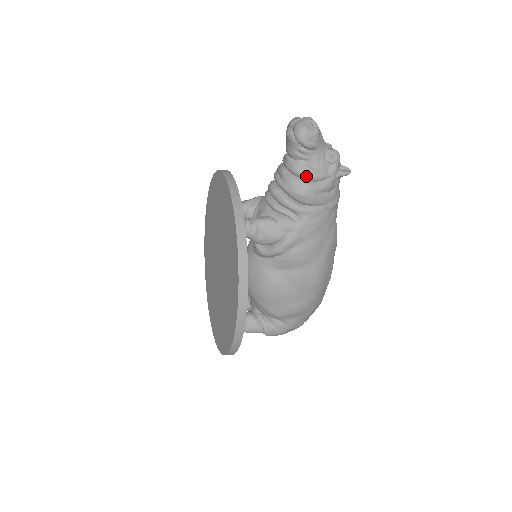
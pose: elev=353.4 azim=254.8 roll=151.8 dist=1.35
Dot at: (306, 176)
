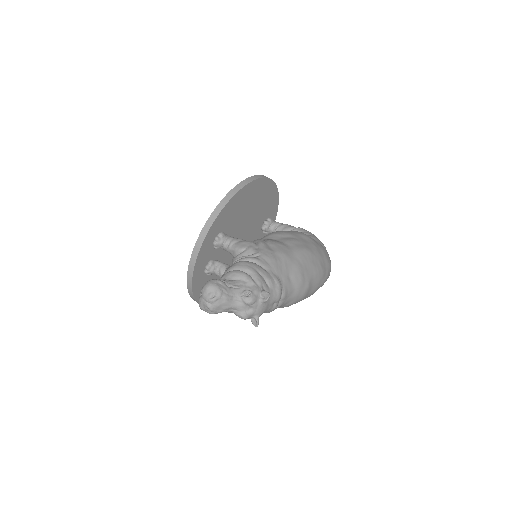
Dot at: occluded
